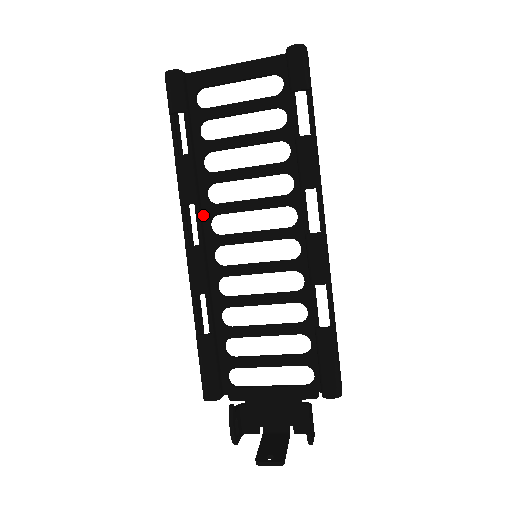
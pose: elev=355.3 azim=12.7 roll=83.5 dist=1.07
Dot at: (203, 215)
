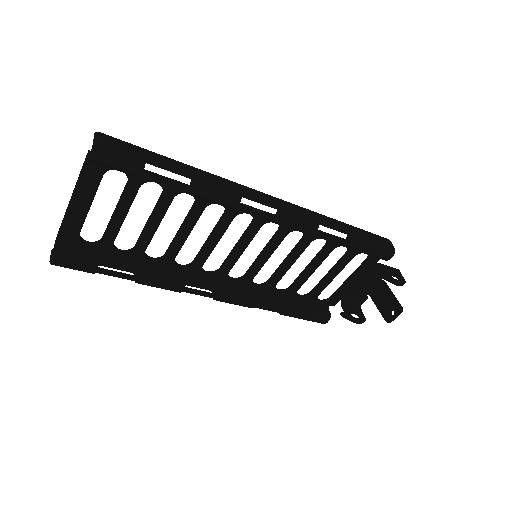
Dot at: (196, 276)
